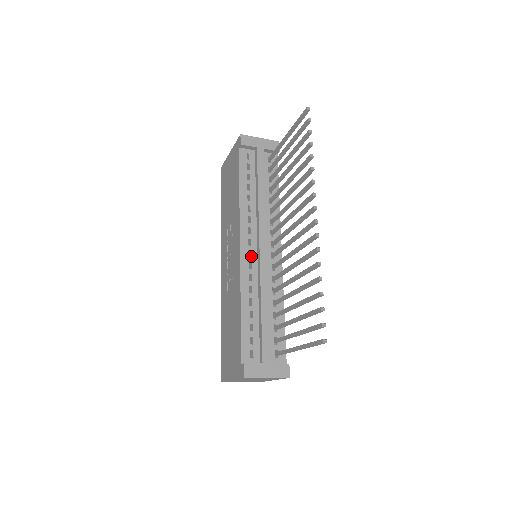
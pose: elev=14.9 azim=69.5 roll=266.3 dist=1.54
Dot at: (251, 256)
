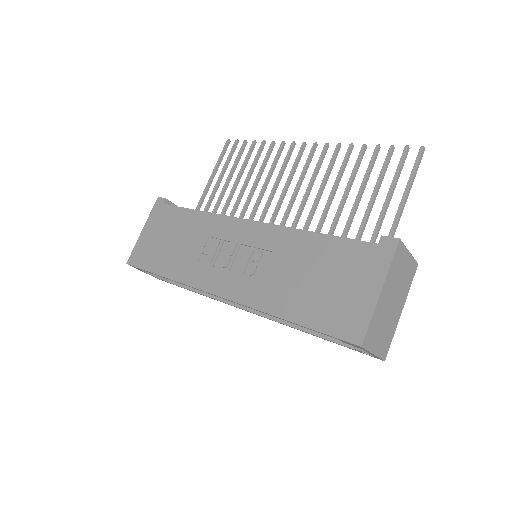
Dot at: occluded
